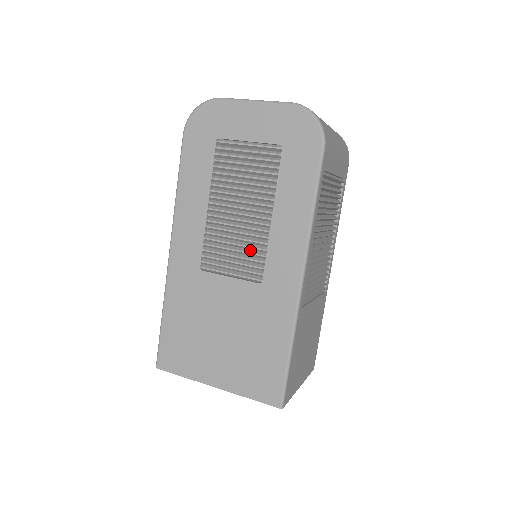
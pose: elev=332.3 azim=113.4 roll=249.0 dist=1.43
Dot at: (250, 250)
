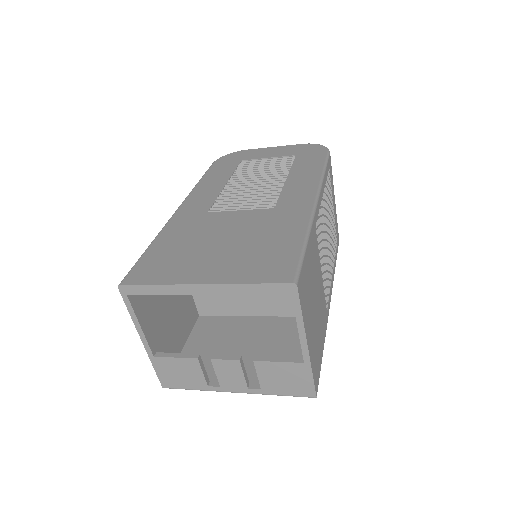
Dot at: (263, 198)
